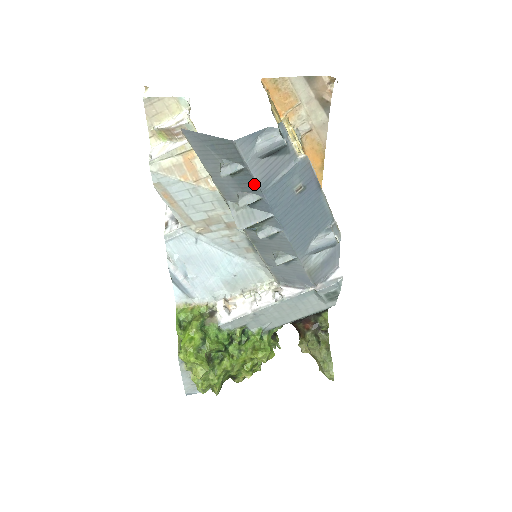
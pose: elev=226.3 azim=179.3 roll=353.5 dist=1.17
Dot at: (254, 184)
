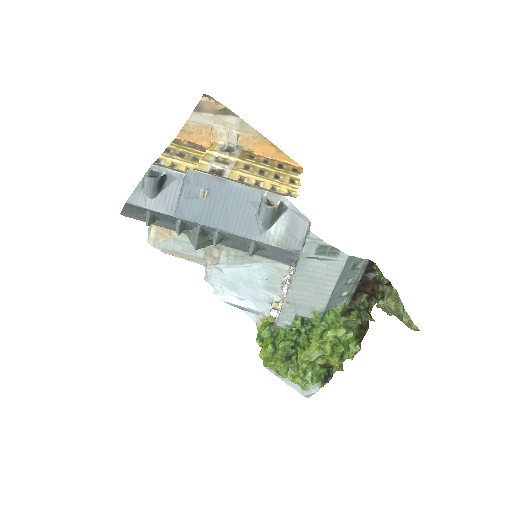
Dot at: (167, 216)
